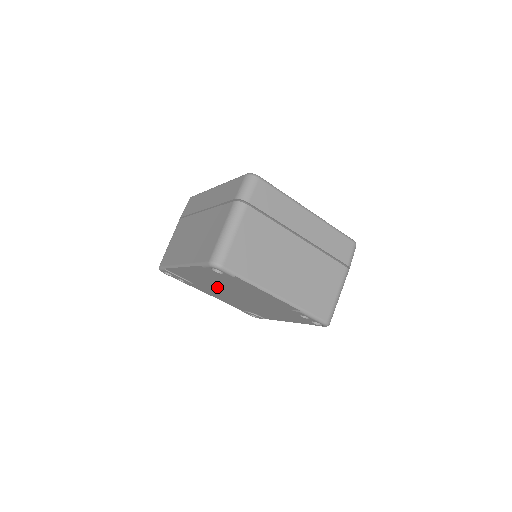
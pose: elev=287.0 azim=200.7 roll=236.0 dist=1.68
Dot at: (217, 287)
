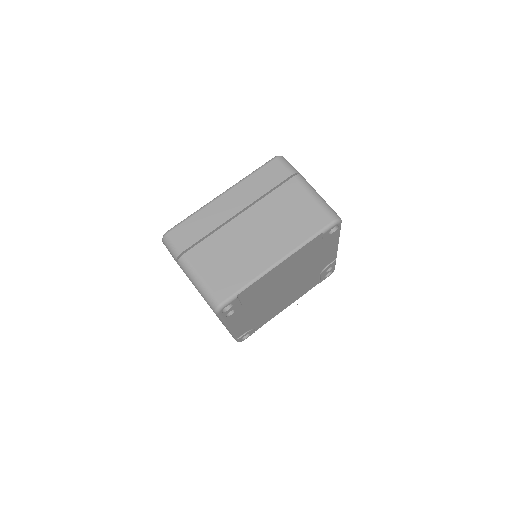
Dot at: (276, 286)
